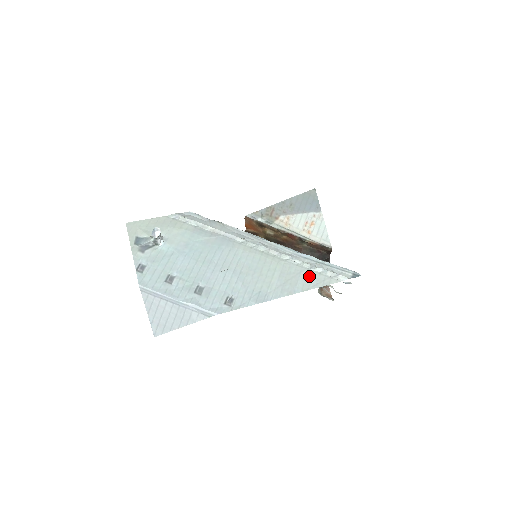
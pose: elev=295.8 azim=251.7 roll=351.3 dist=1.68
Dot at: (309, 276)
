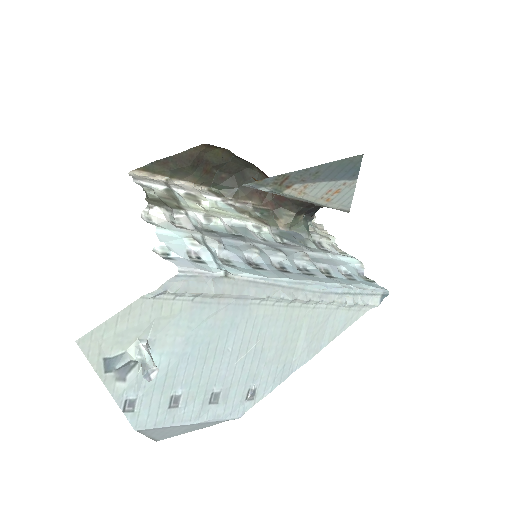
Dot at: (337, 319)
